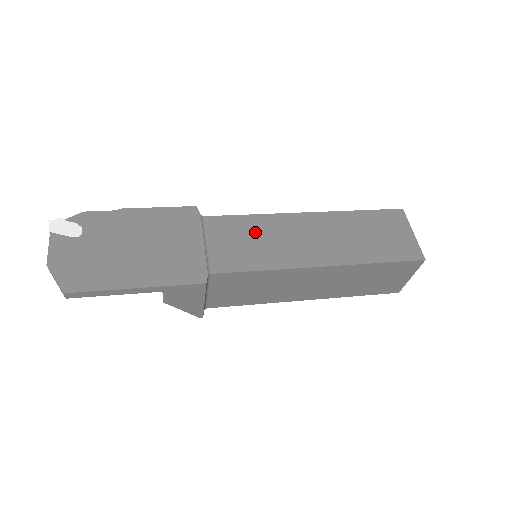
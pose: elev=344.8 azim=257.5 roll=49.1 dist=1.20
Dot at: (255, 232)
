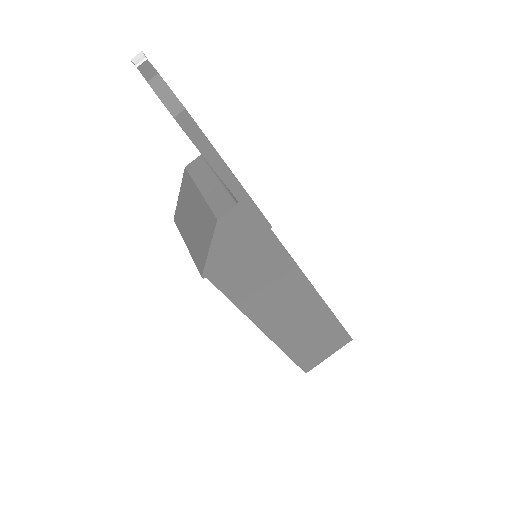
Dot at: occluded
